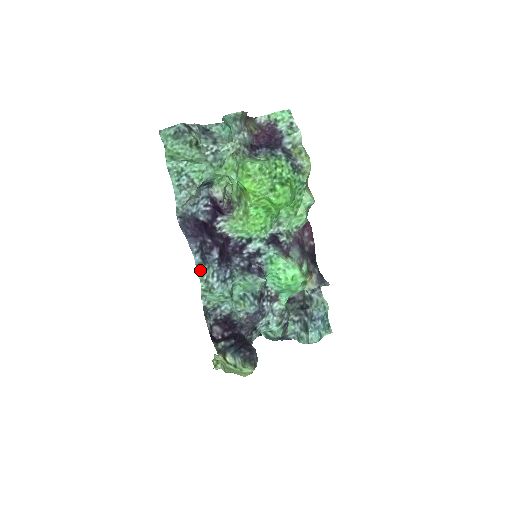
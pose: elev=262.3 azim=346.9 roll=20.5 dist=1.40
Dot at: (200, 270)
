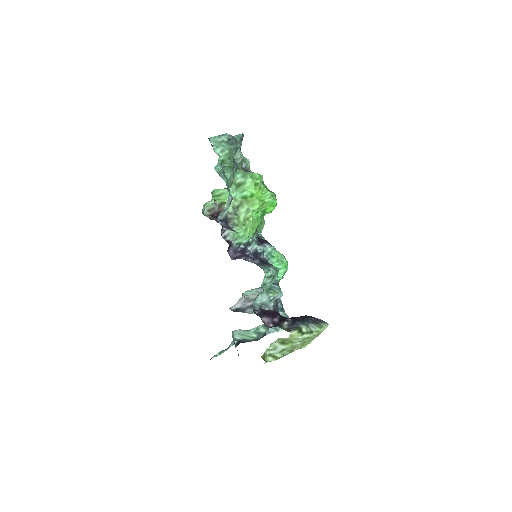
Dot at: occluded
